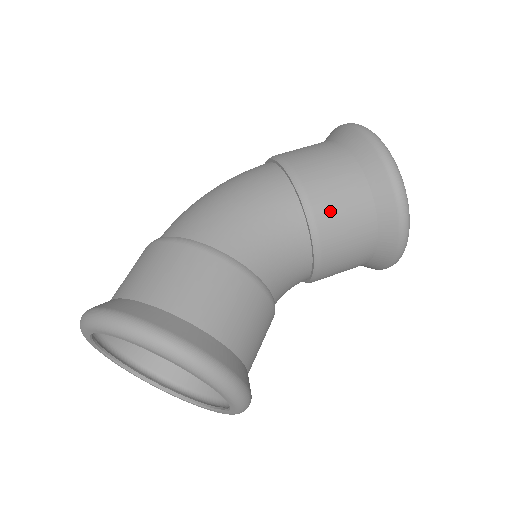
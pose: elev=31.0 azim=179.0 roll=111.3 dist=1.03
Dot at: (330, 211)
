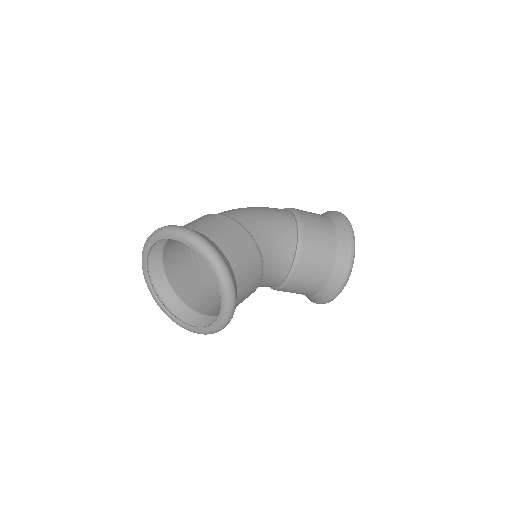
Dot at: (311, 244)
